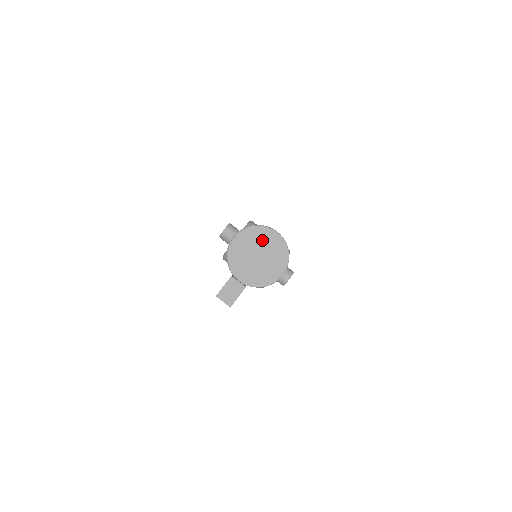
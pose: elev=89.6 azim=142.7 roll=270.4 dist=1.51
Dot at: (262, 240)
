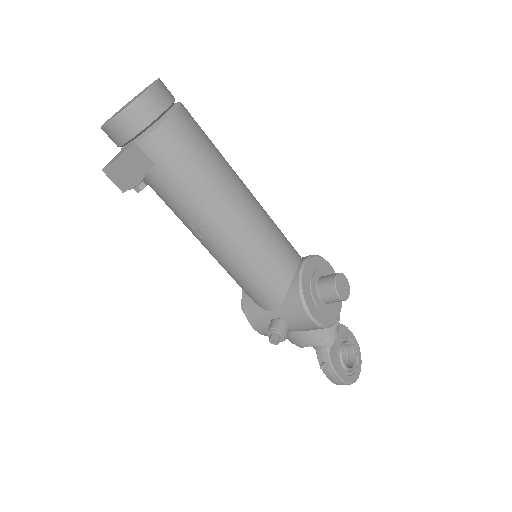
Dot at: occluded
